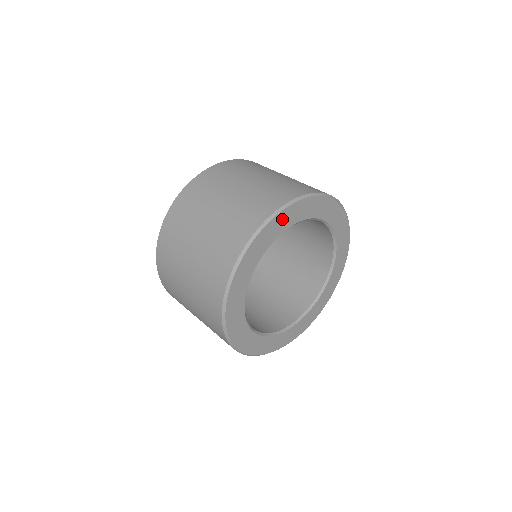
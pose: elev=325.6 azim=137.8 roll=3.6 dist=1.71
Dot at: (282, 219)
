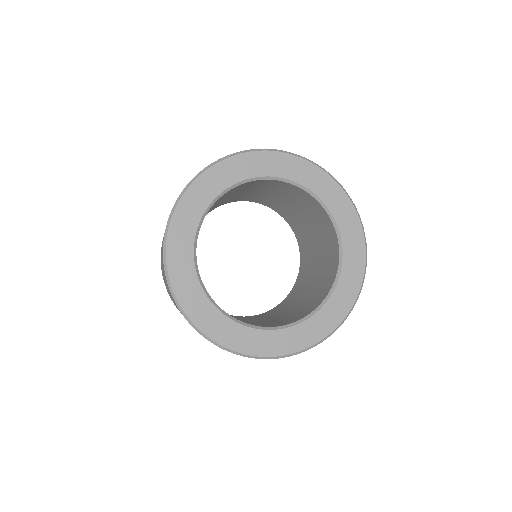
Dot at: (225, 171)
